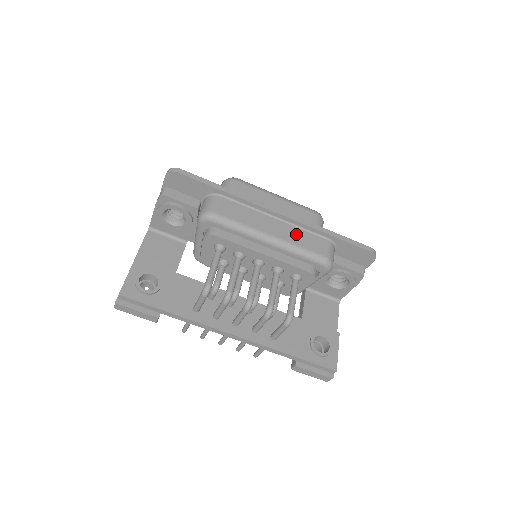
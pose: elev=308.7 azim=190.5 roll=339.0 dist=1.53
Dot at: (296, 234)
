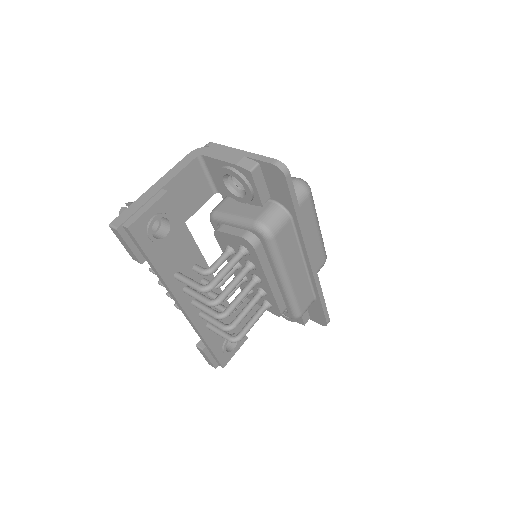
Dot at: (303, 284)
